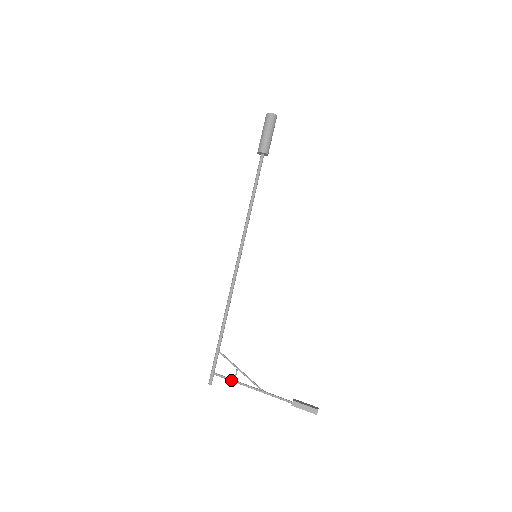
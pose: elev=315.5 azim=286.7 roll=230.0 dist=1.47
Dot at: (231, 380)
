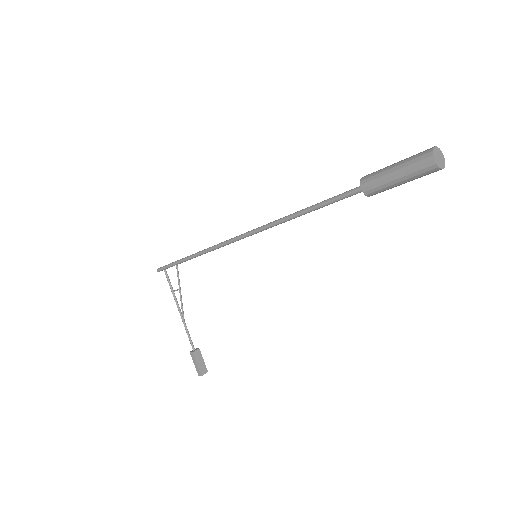
Dot at: (171, 289)
